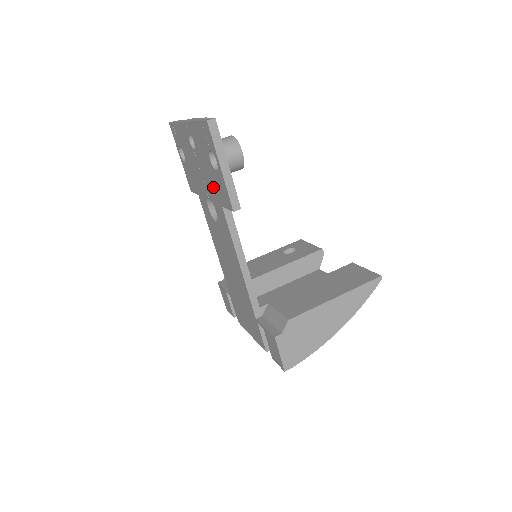
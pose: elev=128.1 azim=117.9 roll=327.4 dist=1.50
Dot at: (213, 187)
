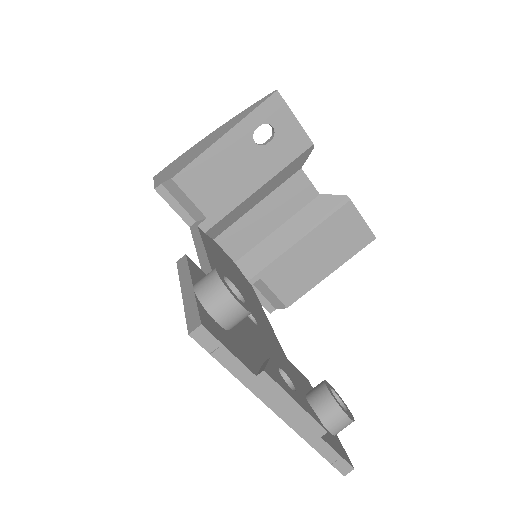
Dot at: occluded
